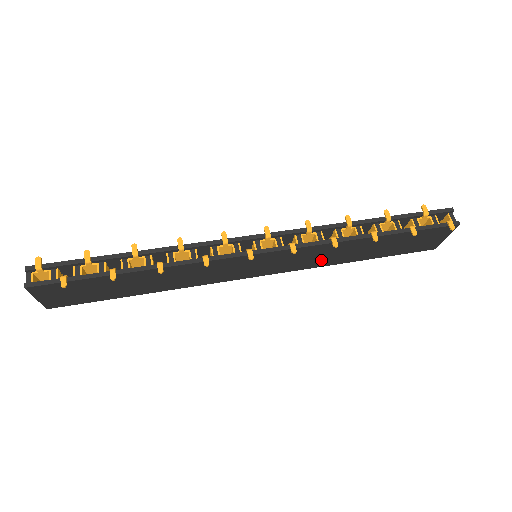
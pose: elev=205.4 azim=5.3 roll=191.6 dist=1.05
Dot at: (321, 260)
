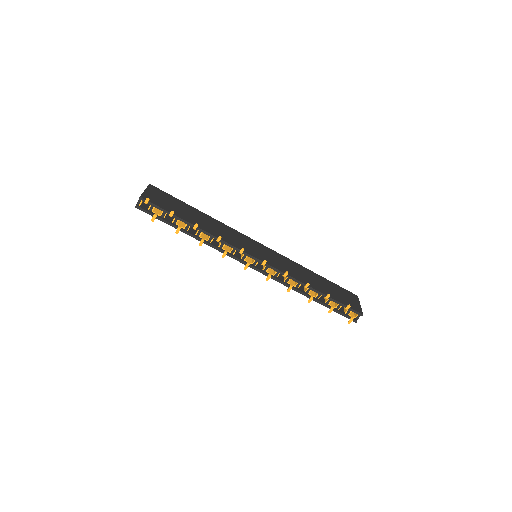
Dot at: occluded
